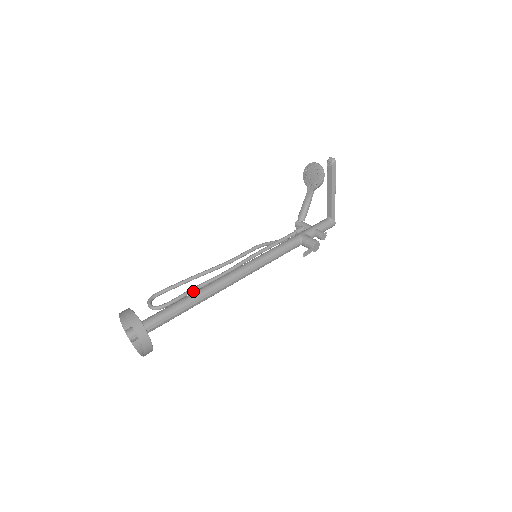
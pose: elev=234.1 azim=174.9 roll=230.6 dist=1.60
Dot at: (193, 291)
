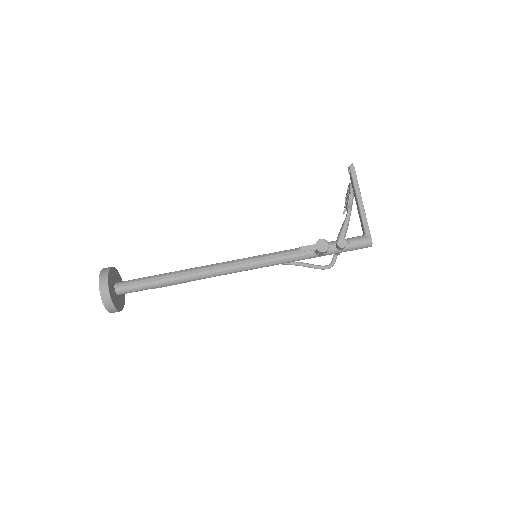
Dot at: occluded
